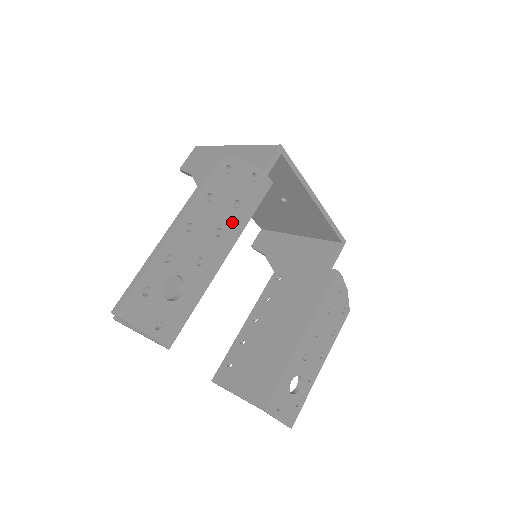
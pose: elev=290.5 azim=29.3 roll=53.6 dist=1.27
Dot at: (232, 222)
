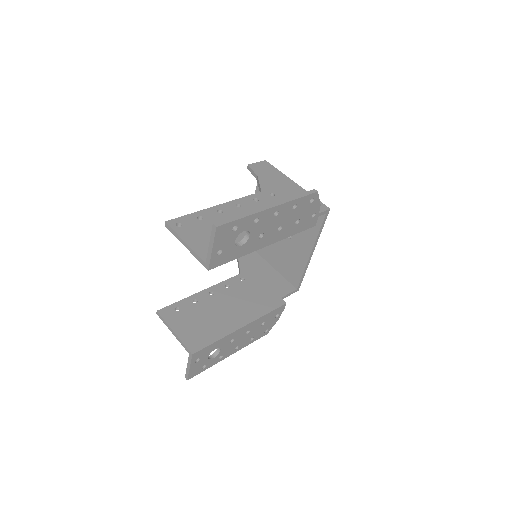
Dot at: (288, 229)
